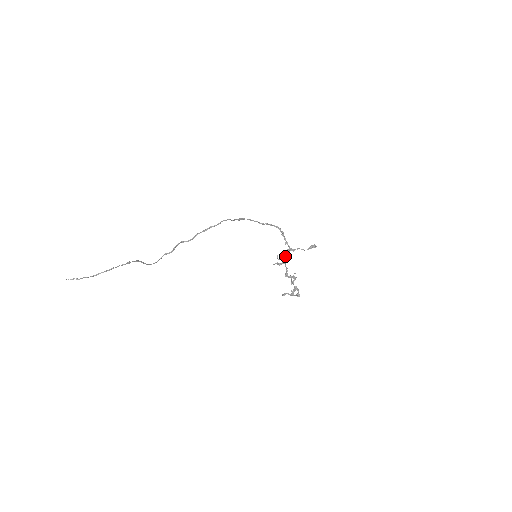
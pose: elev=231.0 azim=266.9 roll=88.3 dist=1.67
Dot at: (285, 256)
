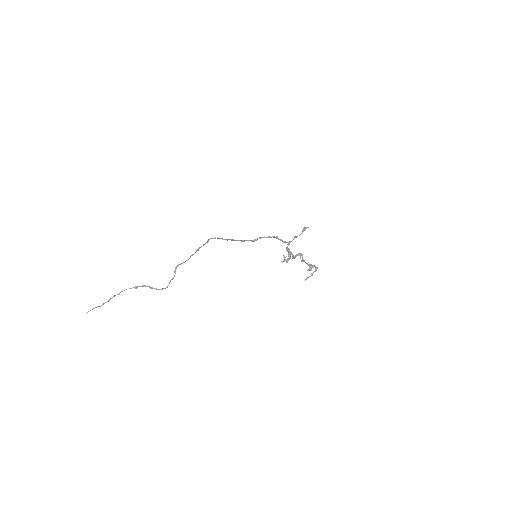
Dot at: (288, 250)
